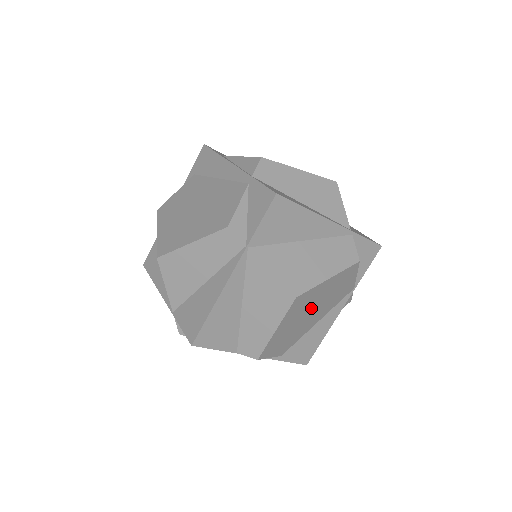
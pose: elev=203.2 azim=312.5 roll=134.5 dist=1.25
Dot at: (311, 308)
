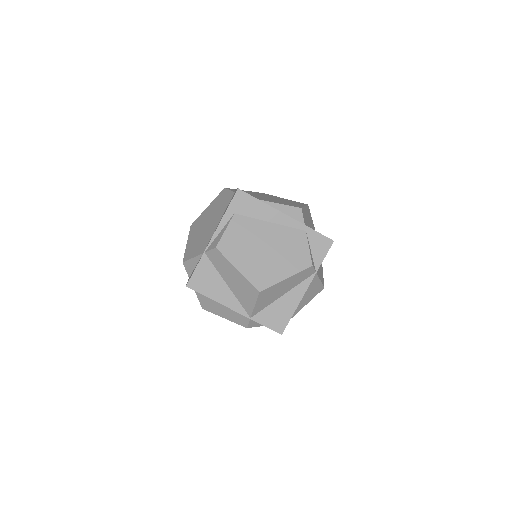
Dot at: occluded
